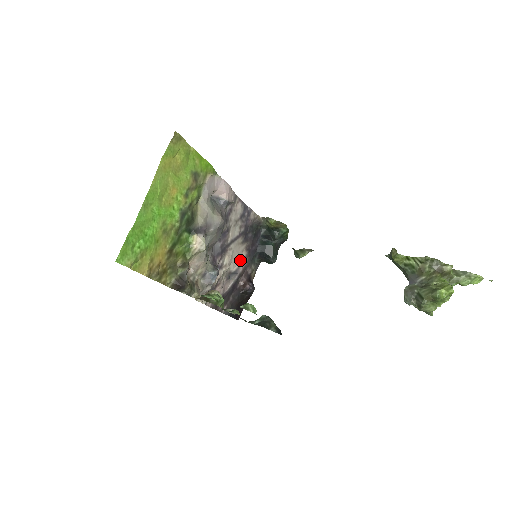
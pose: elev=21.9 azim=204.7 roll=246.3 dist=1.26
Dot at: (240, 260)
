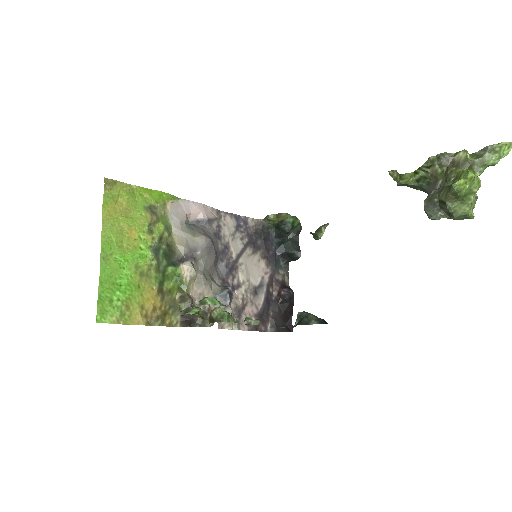
Dot at: (261, 271)
